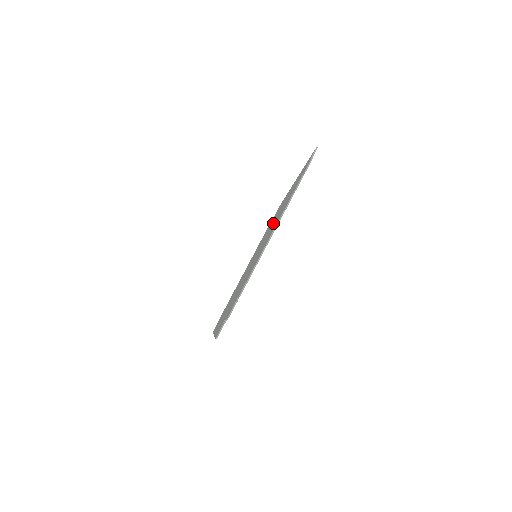
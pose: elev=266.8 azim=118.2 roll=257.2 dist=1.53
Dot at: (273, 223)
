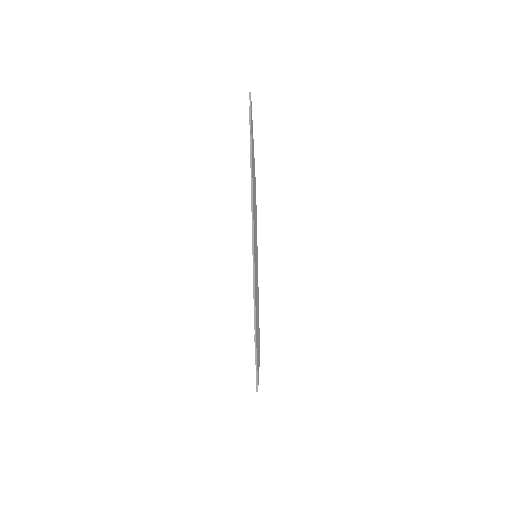
Dot at: occluded
